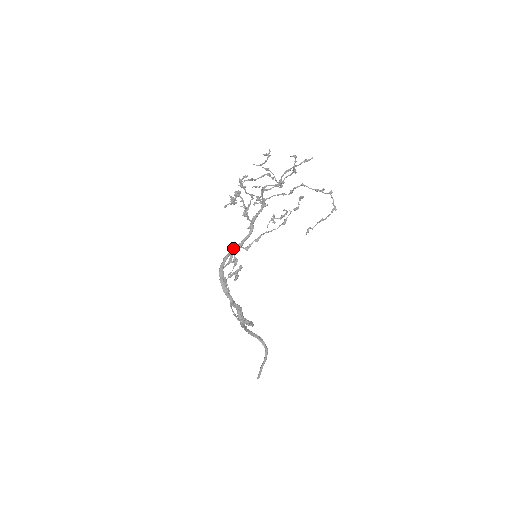
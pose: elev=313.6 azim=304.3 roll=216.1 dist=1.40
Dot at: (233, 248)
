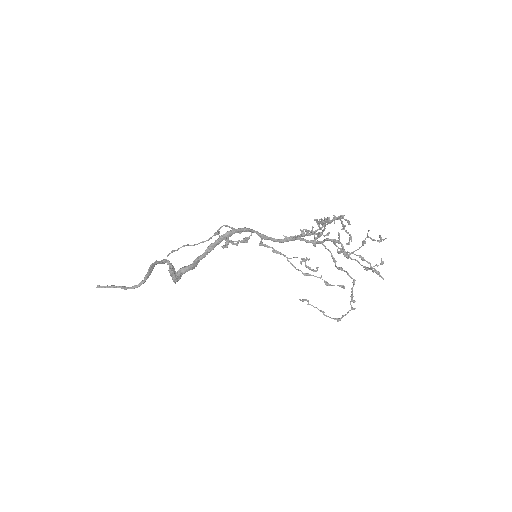
Dot at: occluded
